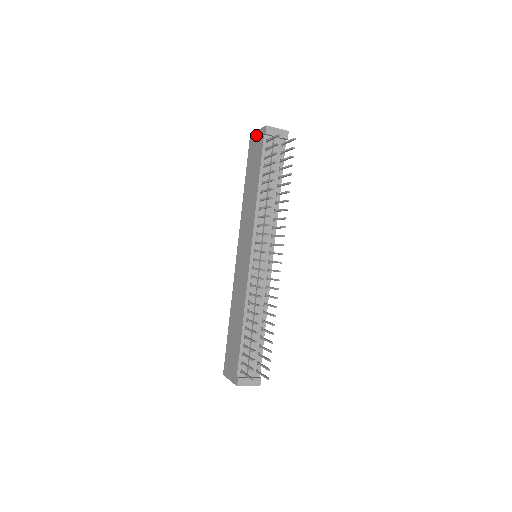
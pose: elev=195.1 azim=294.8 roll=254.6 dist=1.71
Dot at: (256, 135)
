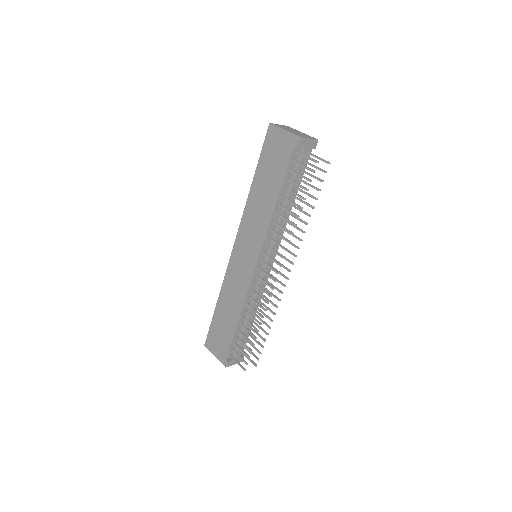
Dot at: (281, 134)
